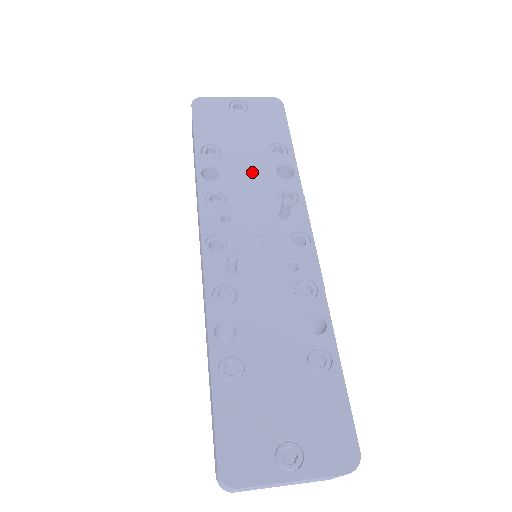
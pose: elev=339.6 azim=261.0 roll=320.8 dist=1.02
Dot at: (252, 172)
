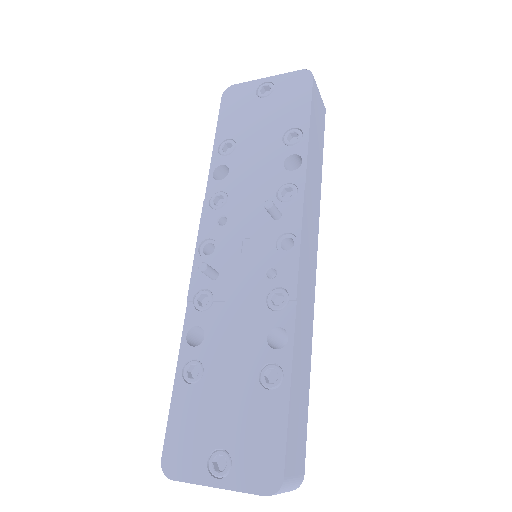
Dot at: (259, 166)
